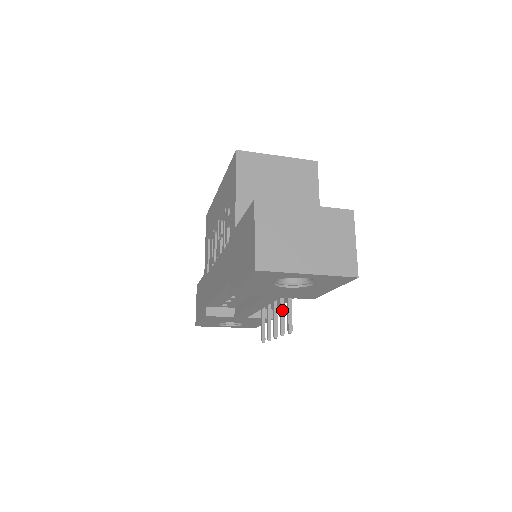
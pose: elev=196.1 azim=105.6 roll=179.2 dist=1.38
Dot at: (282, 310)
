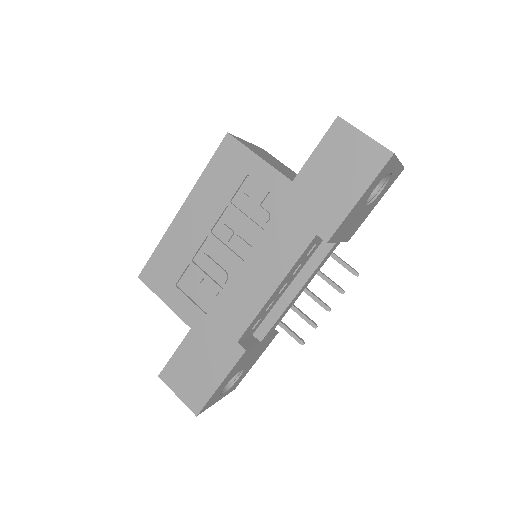
Dot at: (325, 275)
